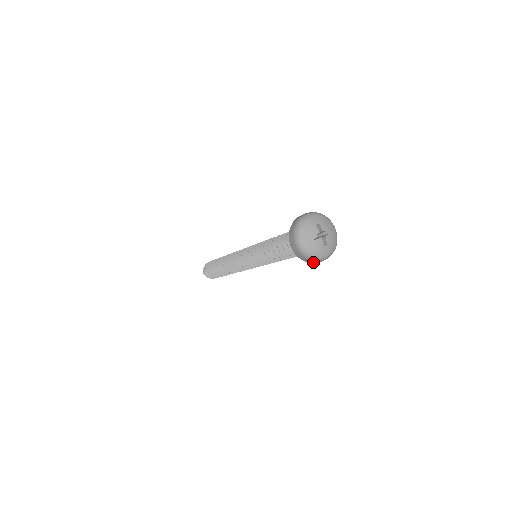
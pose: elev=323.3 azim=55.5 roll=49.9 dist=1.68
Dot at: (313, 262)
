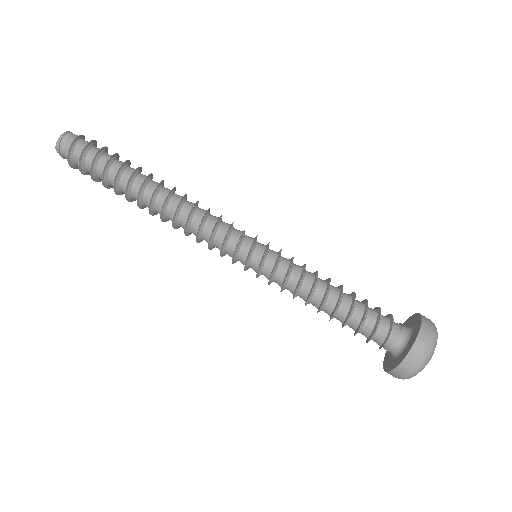
Dot at: occluded
